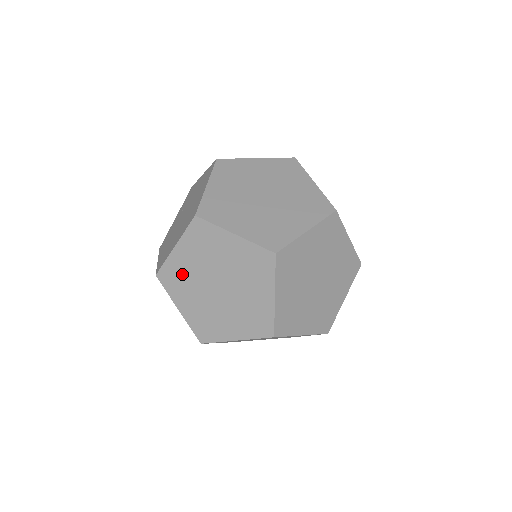
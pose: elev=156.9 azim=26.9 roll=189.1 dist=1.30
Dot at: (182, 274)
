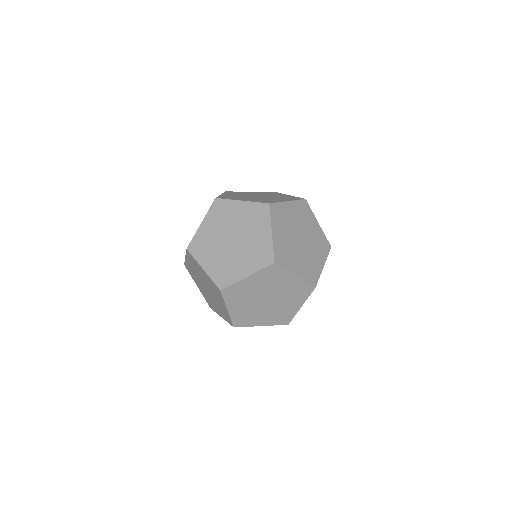
Dot at: (206, 241)
